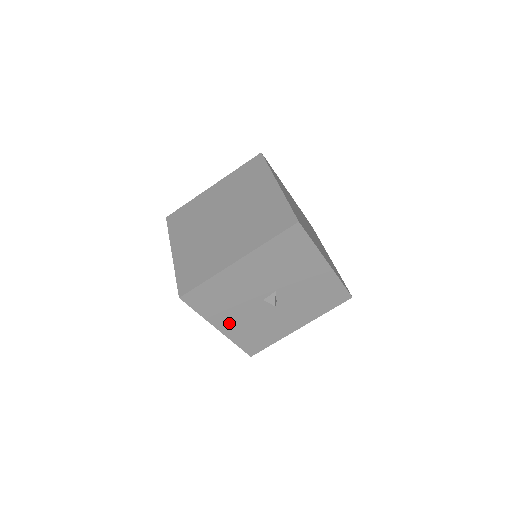
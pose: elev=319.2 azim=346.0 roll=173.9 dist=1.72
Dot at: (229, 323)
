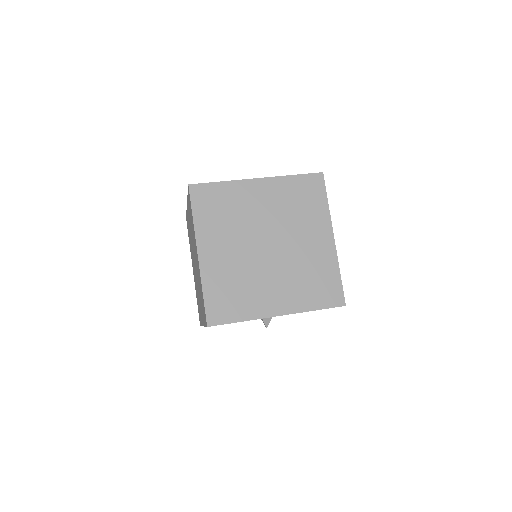
Dot at: occluded
